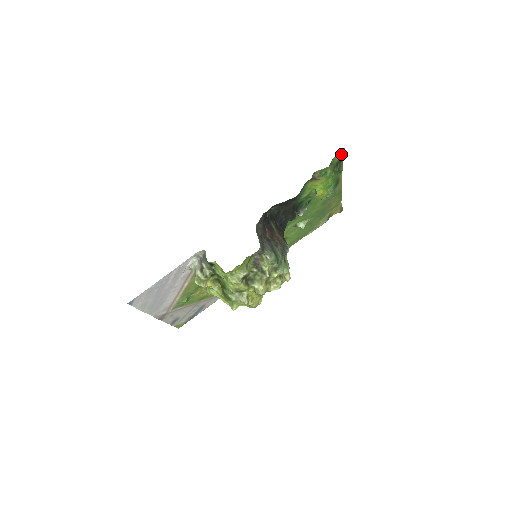
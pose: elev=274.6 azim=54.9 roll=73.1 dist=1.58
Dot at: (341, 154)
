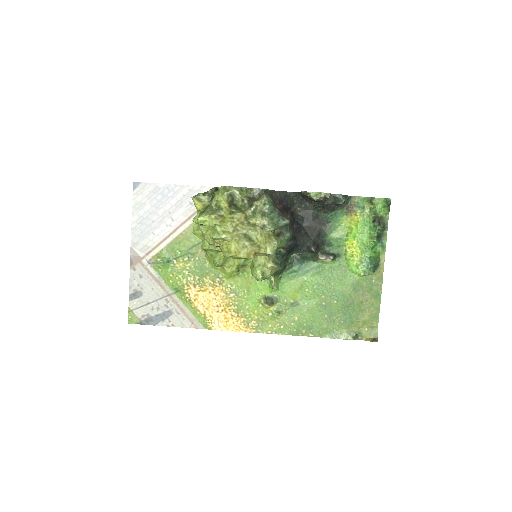
Dot at: (385, 203)
